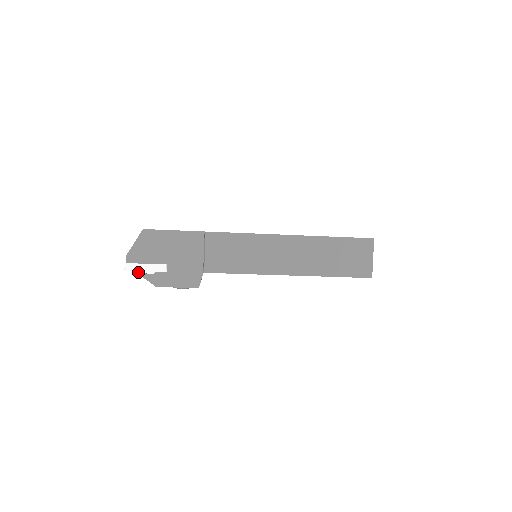
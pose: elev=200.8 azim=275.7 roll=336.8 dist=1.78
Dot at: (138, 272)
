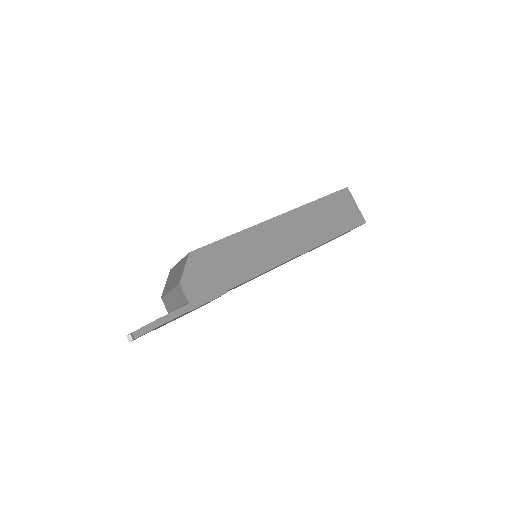
Dot at: occluded
